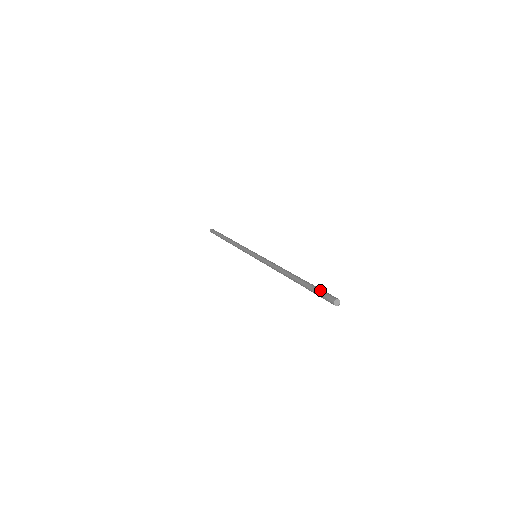
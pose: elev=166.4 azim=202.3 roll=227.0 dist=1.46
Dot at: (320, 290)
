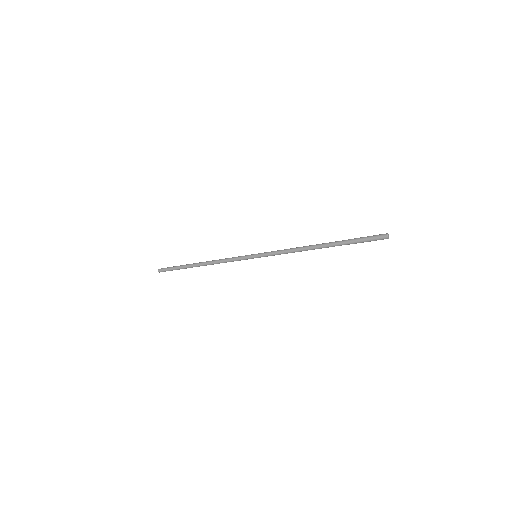
Dot at: occluded
